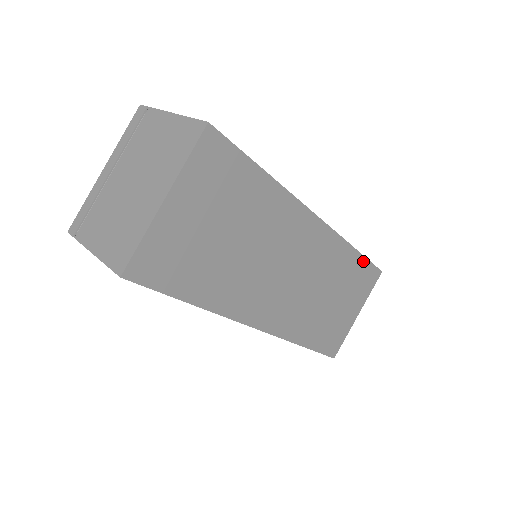
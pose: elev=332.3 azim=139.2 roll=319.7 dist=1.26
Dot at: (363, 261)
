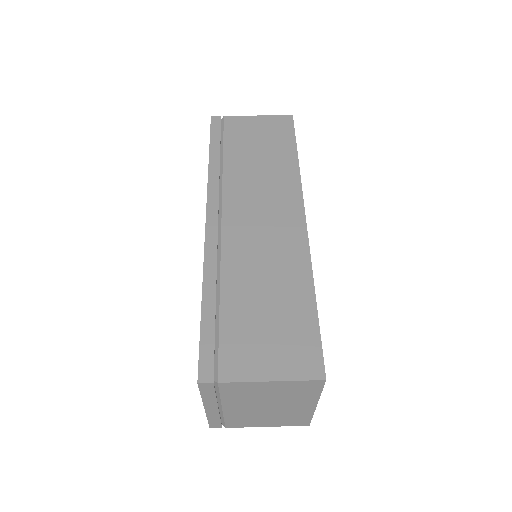
Dot at: occluded
